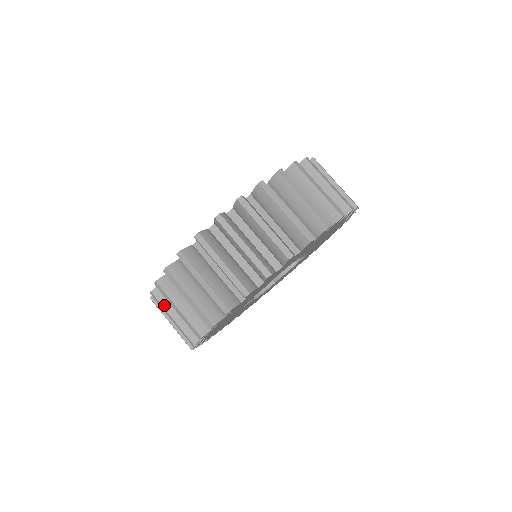
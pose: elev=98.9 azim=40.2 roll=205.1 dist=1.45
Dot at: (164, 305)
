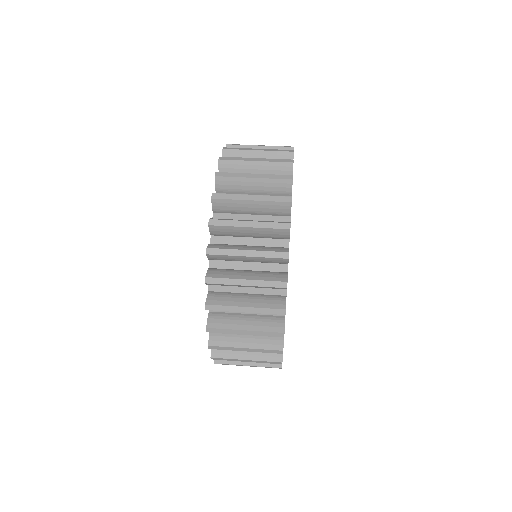
Dot at: (228, 327)
